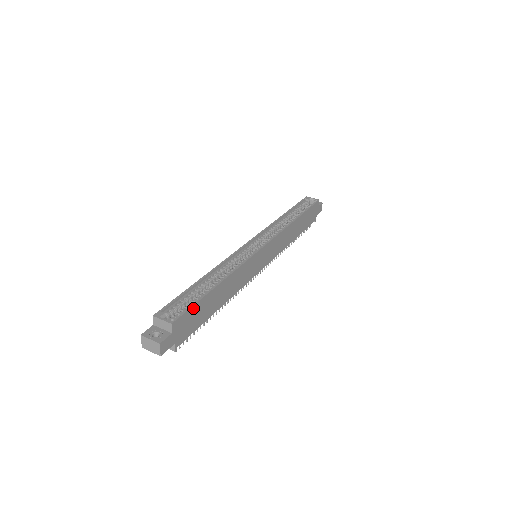
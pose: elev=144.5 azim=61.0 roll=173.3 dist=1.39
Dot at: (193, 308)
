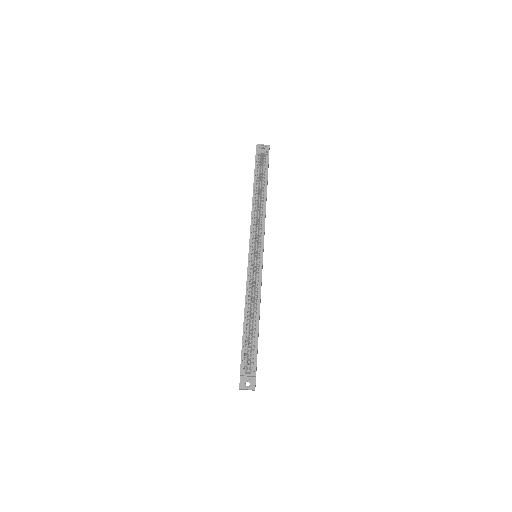
Dot at: occluded
